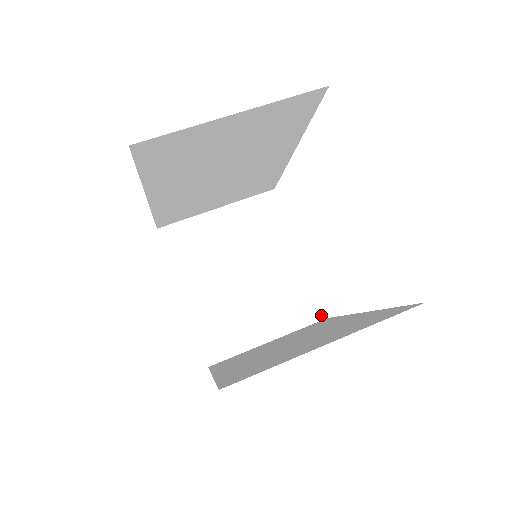
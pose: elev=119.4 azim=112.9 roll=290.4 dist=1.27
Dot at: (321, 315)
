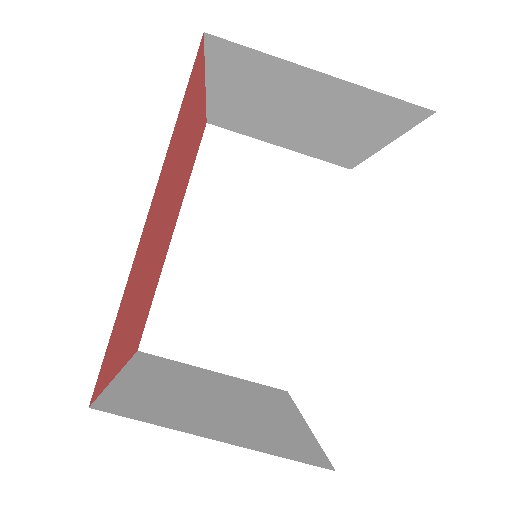
Dot at: (347, 167)
